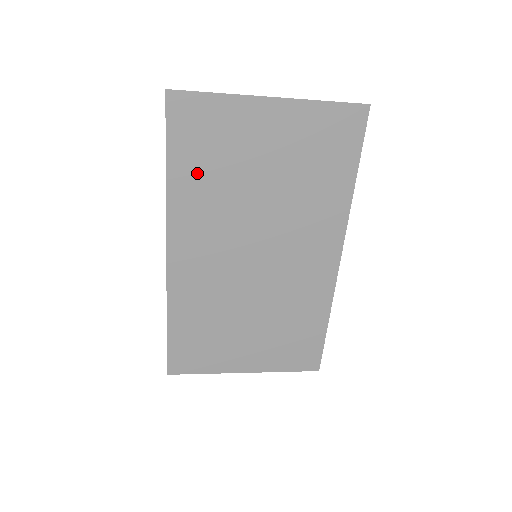
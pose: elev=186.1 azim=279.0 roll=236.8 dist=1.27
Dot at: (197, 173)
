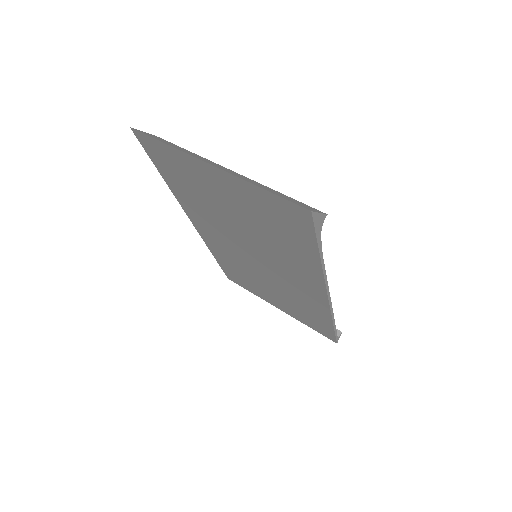
Dot at: (184, 188)
